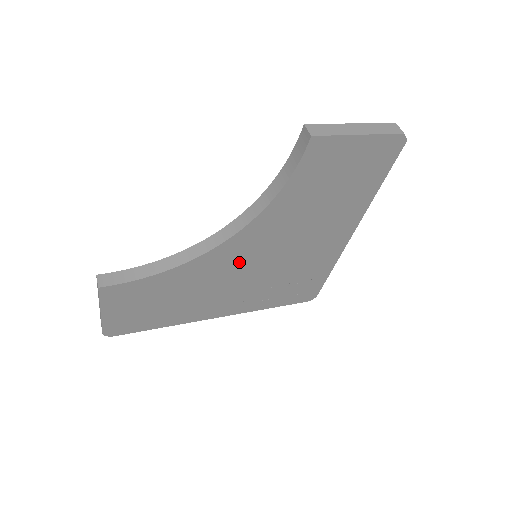
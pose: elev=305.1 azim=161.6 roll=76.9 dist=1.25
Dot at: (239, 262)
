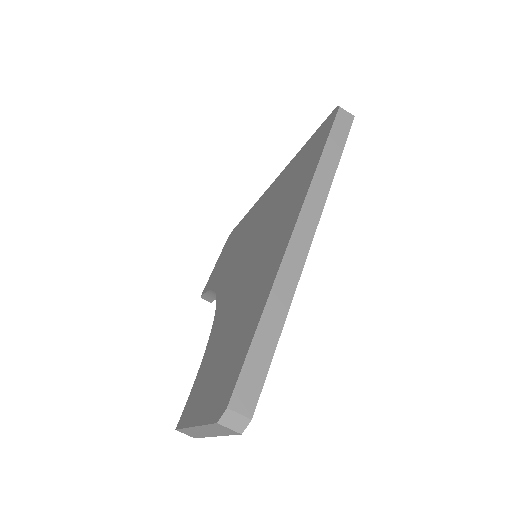
Dot at: occluded
